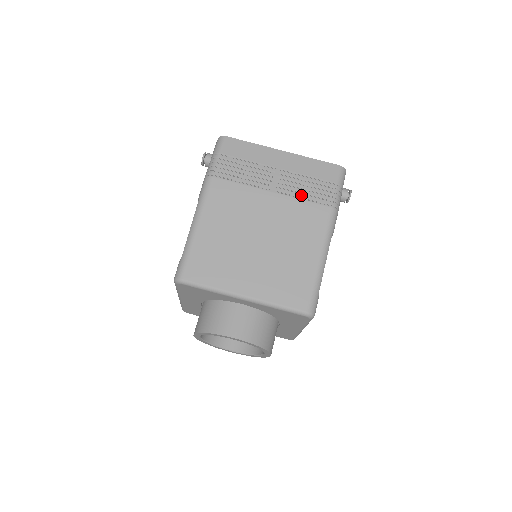
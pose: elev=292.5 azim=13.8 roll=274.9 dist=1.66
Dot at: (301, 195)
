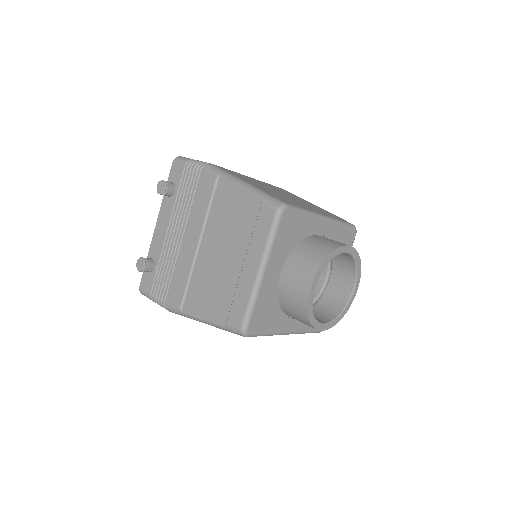
Dot at: occluded
